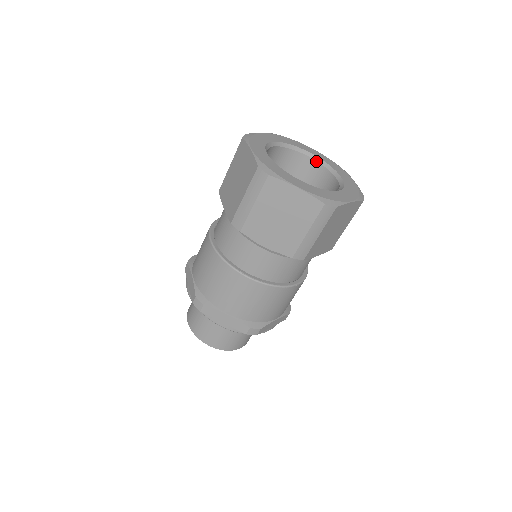
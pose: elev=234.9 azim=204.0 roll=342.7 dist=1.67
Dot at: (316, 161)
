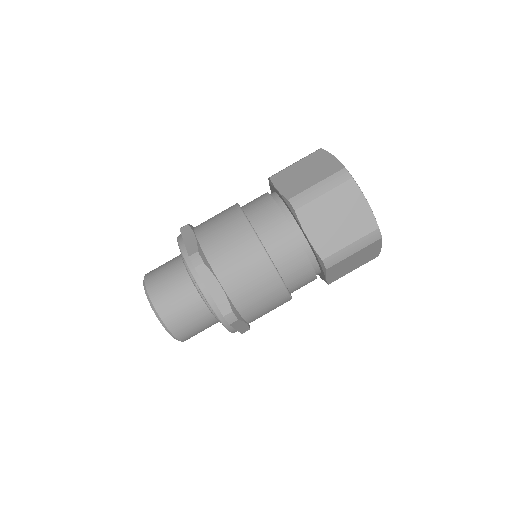
Dot at: occluded
